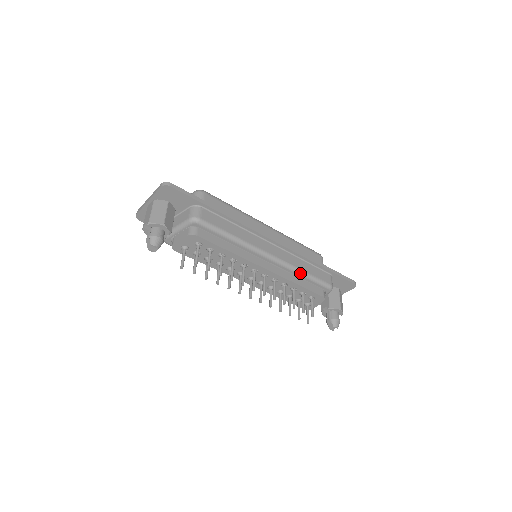
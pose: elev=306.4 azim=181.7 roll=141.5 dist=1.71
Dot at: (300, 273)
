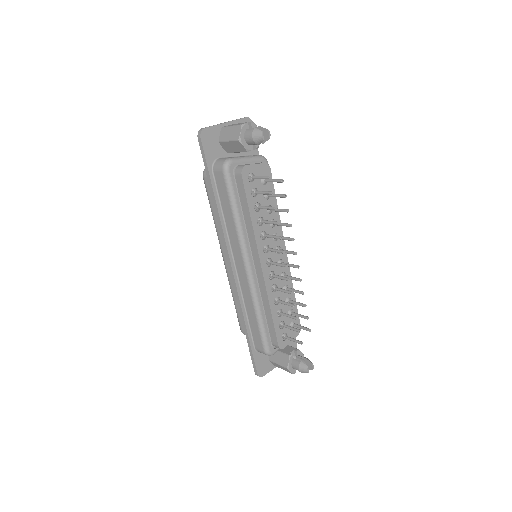
Dot at: occluded
